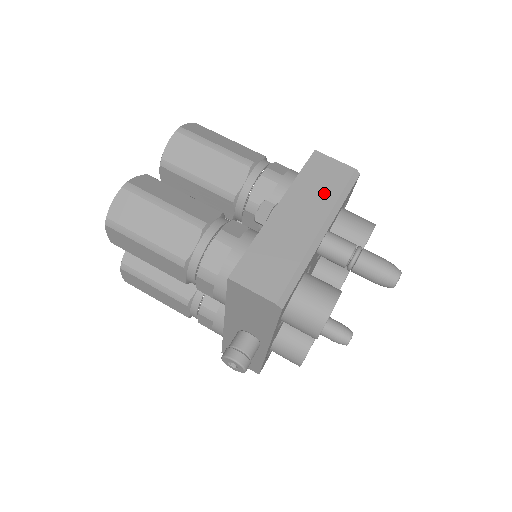
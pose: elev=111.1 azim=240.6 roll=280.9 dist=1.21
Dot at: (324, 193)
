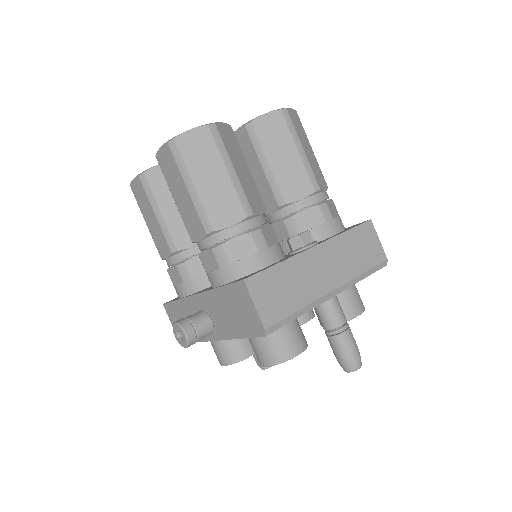
Dot at: (355, 262)
